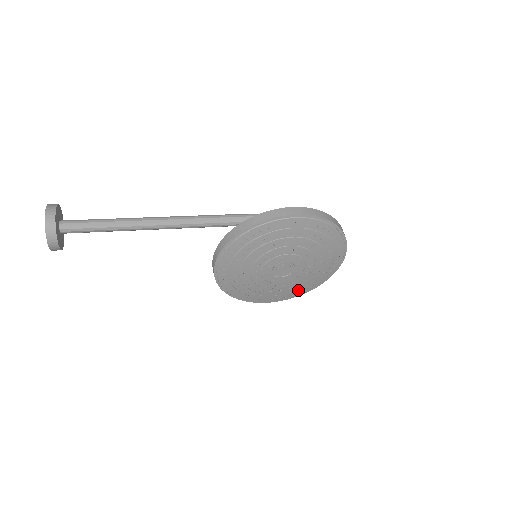
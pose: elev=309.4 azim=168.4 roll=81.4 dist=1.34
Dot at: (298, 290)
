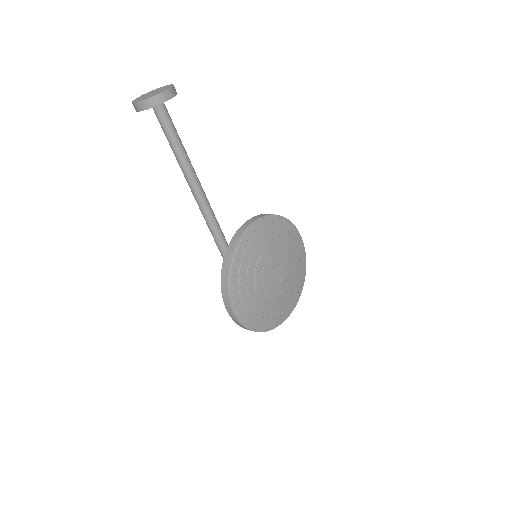
Dot at: (258, 317)
